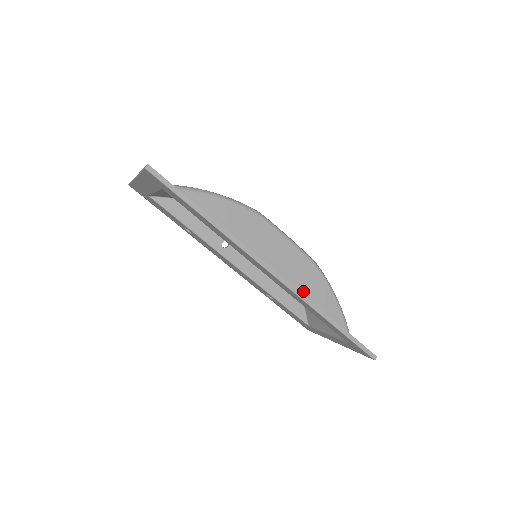
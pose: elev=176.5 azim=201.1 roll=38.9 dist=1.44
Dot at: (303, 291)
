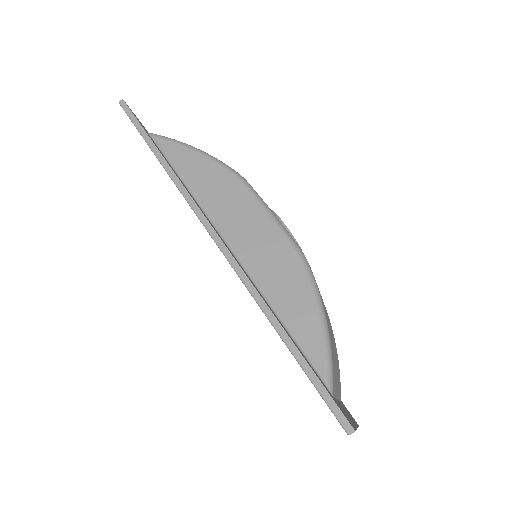
Dot at: (266, 285)
